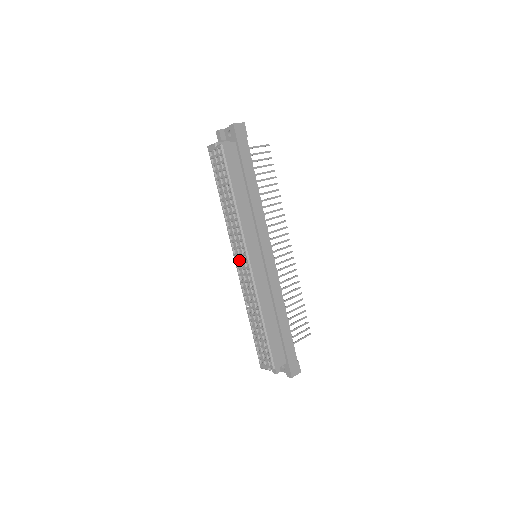
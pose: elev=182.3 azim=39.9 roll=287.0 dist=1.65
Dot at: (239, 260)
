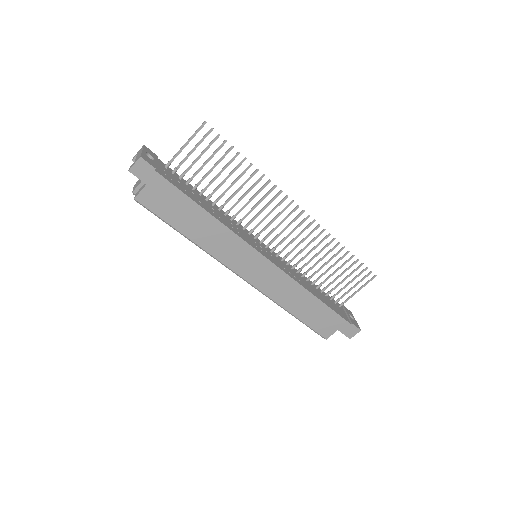
Dot at: occluded
